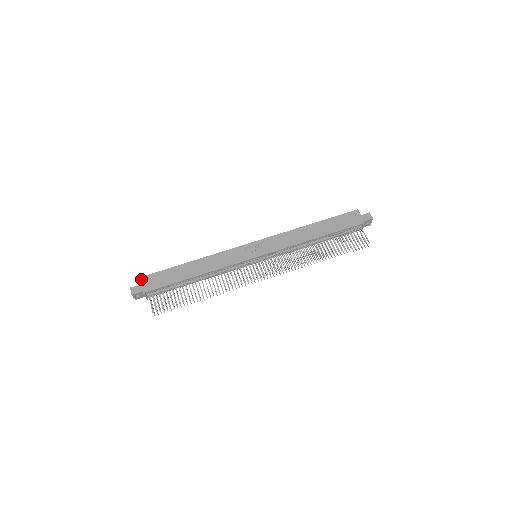
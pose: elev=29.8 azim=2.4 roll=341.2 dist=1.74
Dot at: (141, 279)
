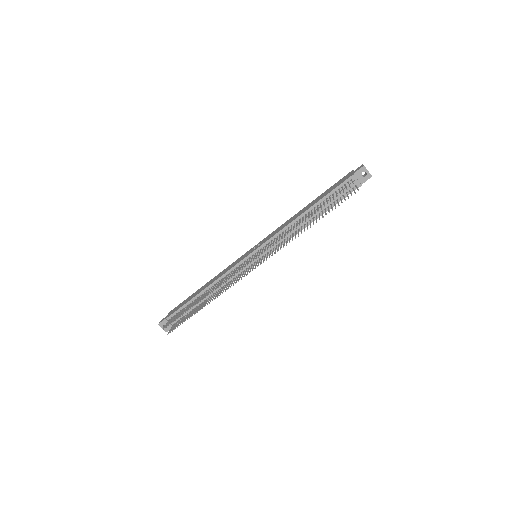
Dot at: (170, 312)
